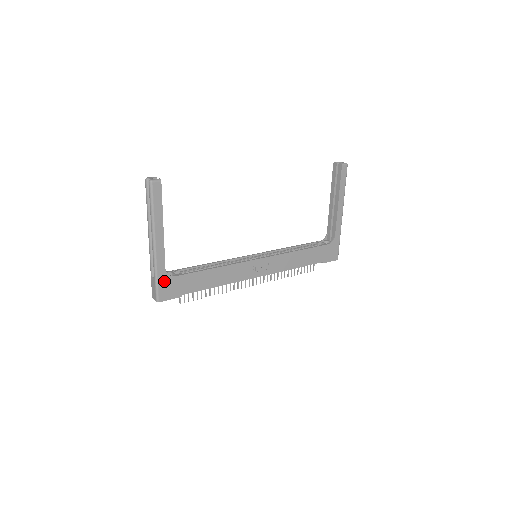
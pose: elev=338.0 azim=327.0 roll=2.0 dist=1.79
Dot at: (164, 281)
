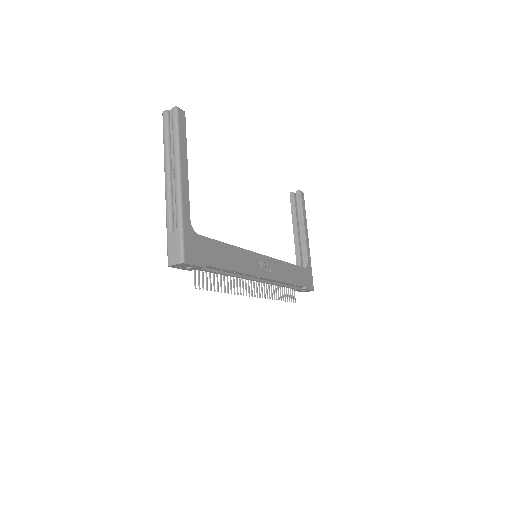
Dot at: (189, 235)
